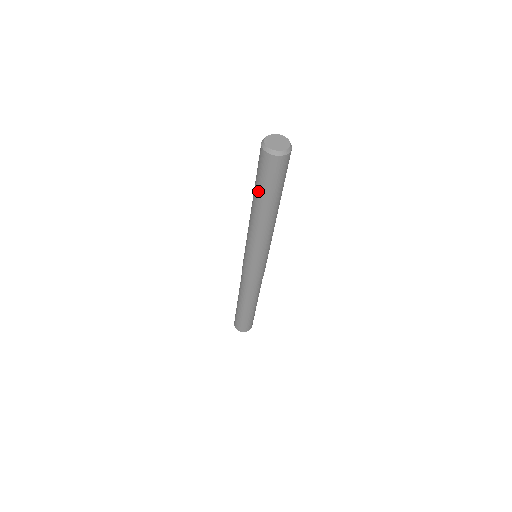
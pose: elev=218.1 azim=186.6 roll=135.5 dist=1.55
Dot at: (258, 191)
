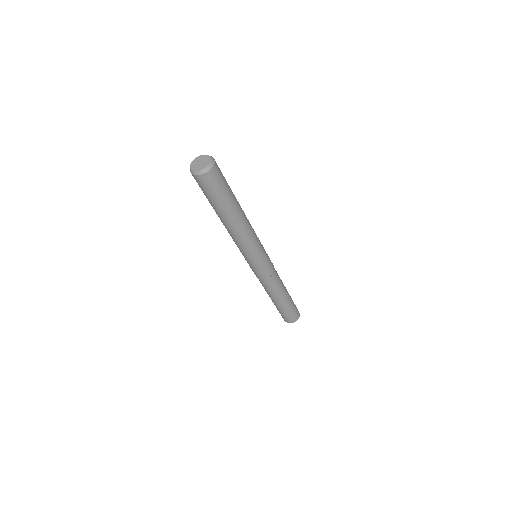
Dot at: (218, 207)
